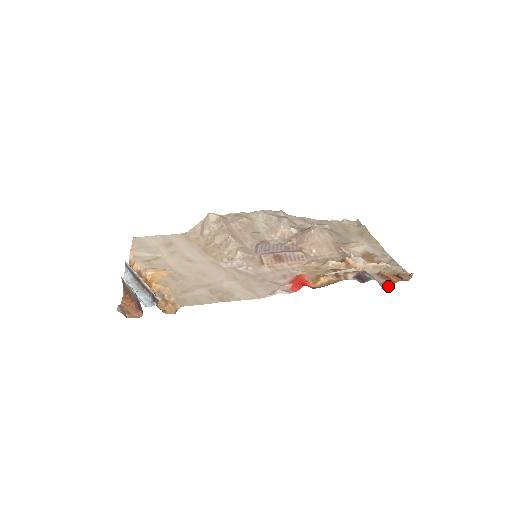
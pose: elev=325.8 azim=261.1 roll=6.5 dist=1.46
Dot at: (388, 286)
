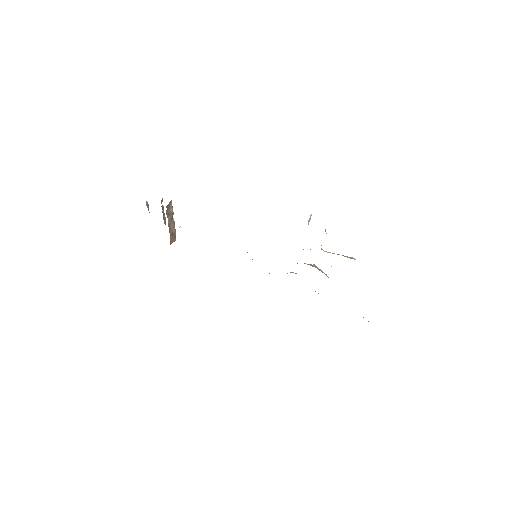
Dot at: occluded
